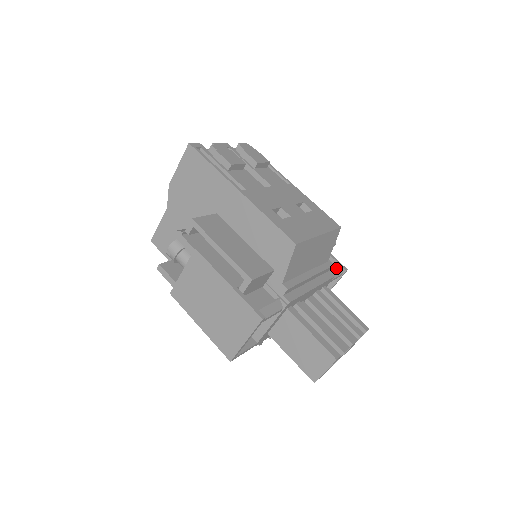
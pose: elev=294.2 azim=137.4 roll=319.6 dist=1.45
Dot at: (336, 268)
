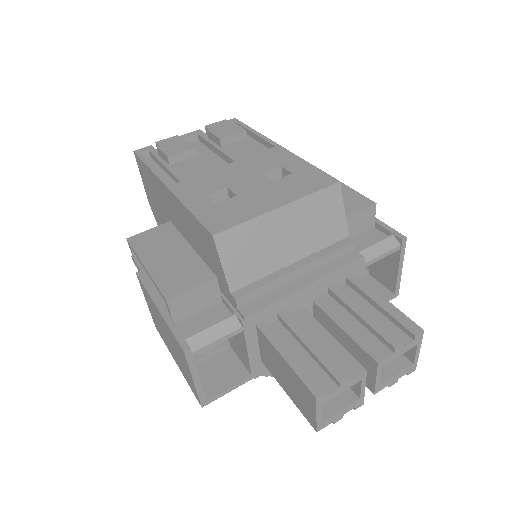
Dot at: (381, 241)
